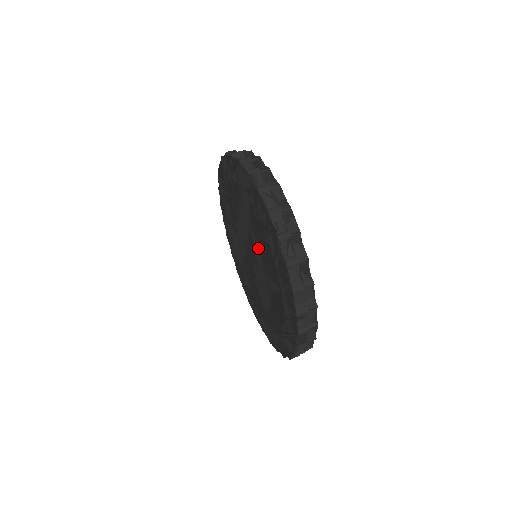
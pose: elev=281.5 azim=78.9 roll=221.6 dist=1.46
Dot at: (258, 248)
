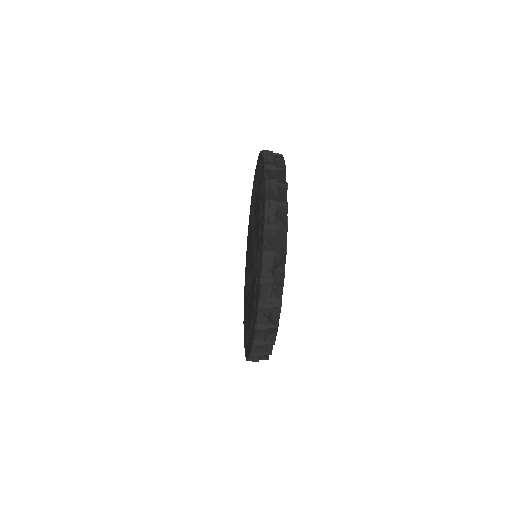
Dot at: (251, 284)
